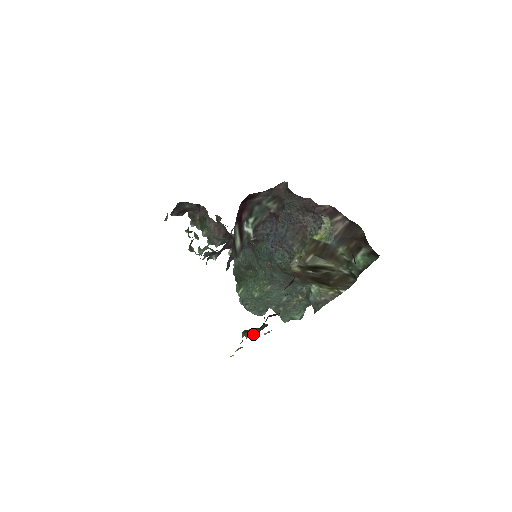
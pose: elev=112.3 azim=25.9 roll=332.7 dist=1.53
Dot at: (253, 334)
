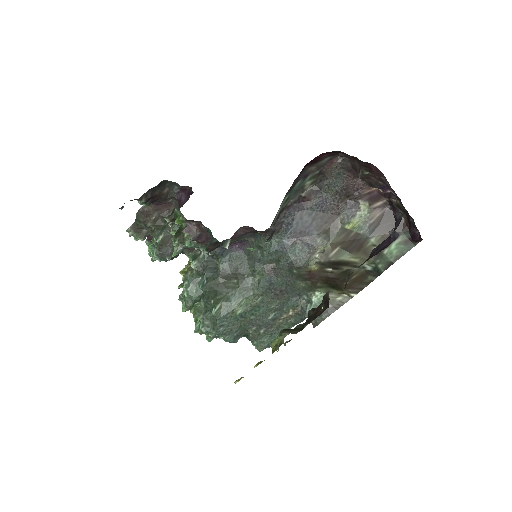
Dot at: (299, 331)
